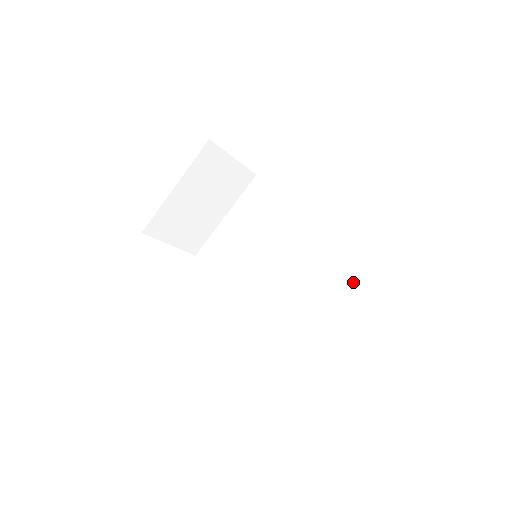
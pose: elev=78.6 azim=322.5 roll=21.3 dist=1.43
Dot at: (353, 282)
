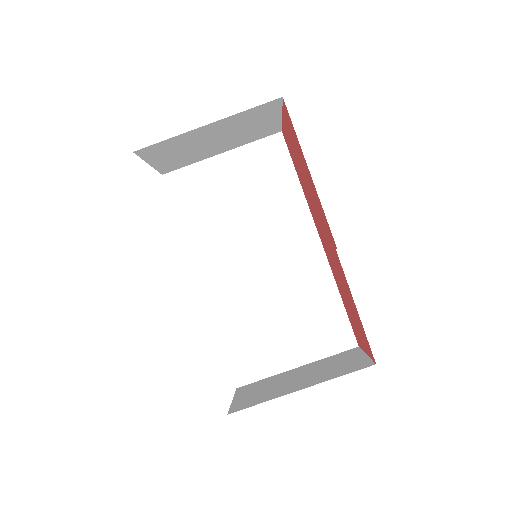
Dot at: (325, 320)
